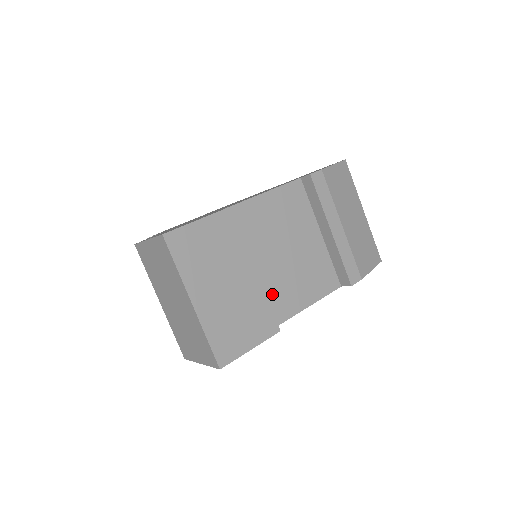
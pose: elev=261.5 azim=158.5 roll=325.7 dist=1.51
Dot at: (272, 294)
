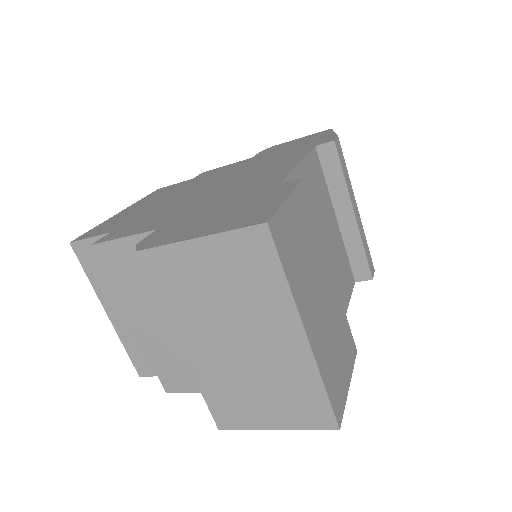
Dot at: occluded
